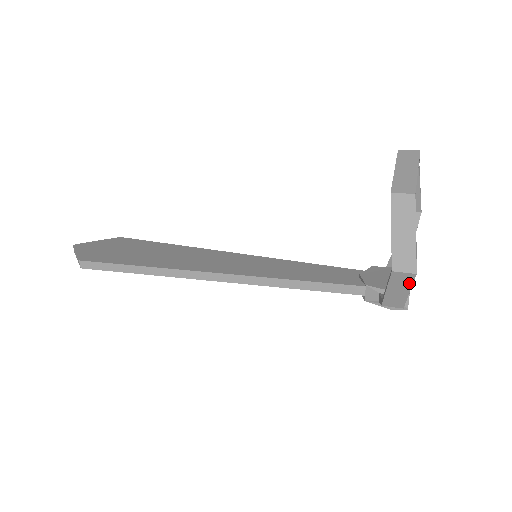
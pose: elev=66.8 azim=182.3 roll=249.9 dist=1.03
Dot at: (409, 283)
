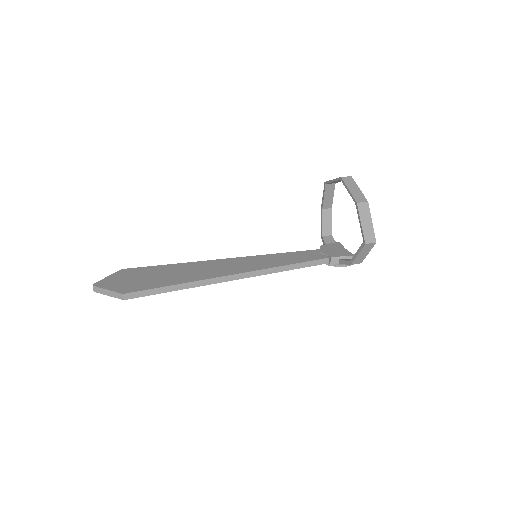
Dot at: (371, 248)
